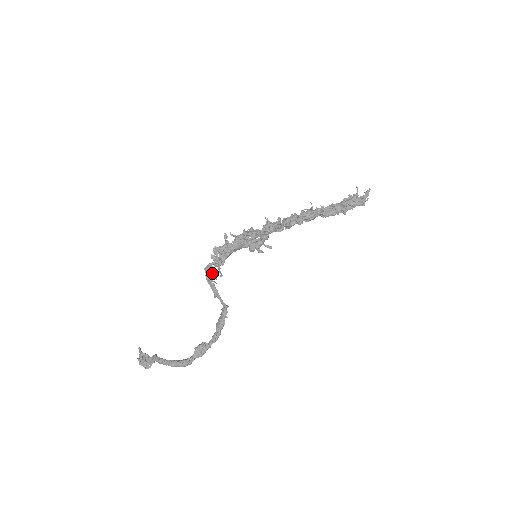
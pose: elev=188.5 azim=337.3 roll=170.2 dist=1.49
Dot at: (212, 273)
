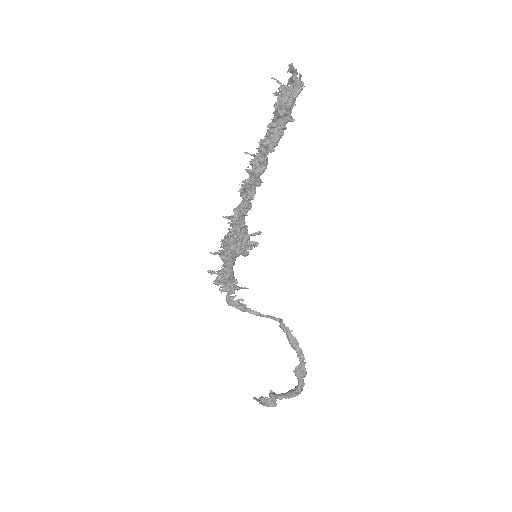
Dot at: (238, 305)
